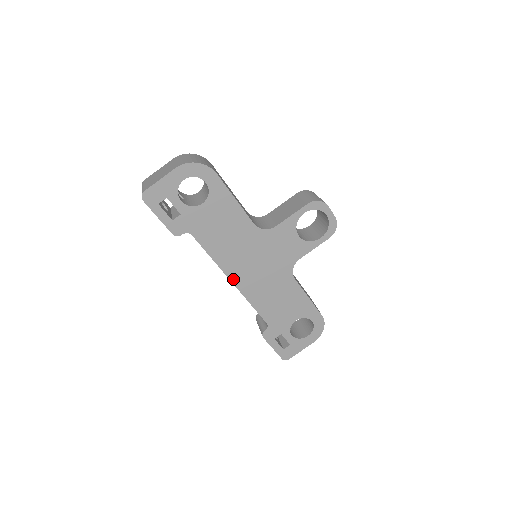
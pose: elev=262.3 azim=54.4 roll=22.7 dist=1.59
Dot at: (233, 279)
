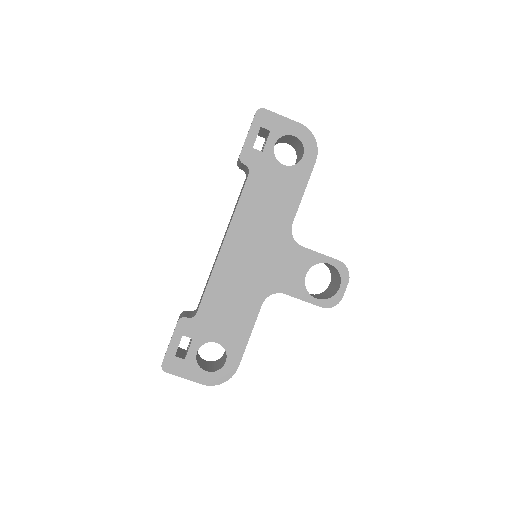
Dot at: (227, 242)
